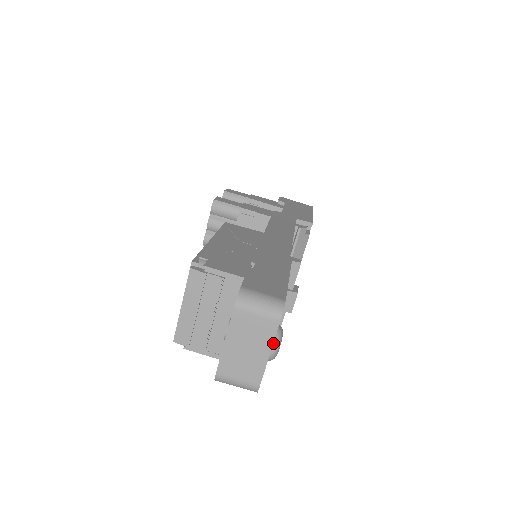
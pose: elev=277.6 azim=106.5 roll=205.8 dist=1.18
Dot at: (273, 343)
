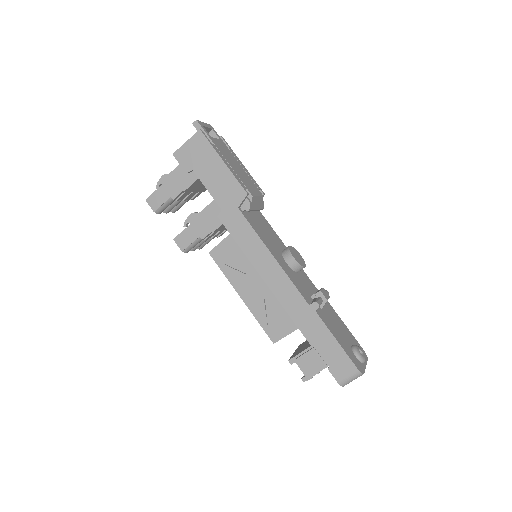
Dot at: (363, 364)
